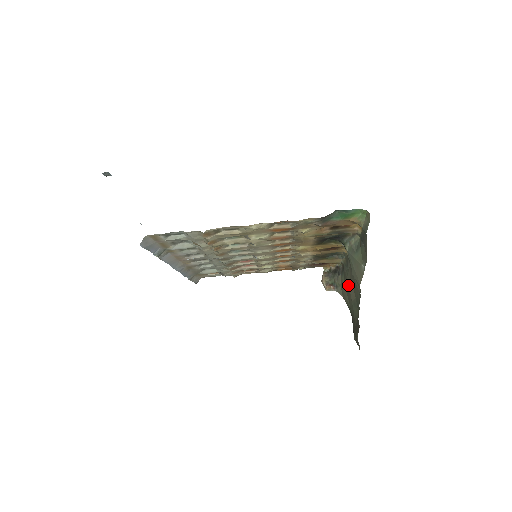
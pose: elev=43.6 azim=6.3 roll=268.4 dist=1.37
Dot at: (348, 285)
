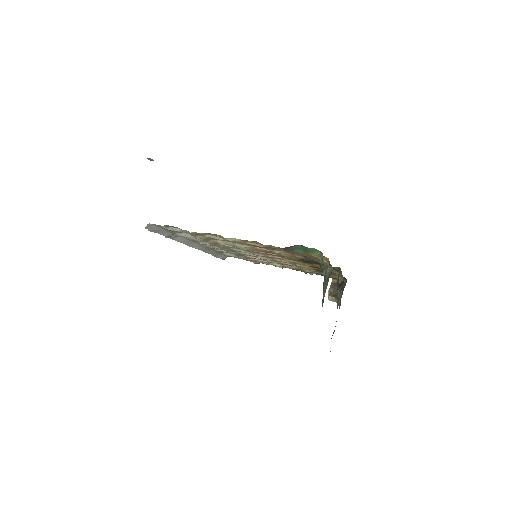
Dot at: occluded
